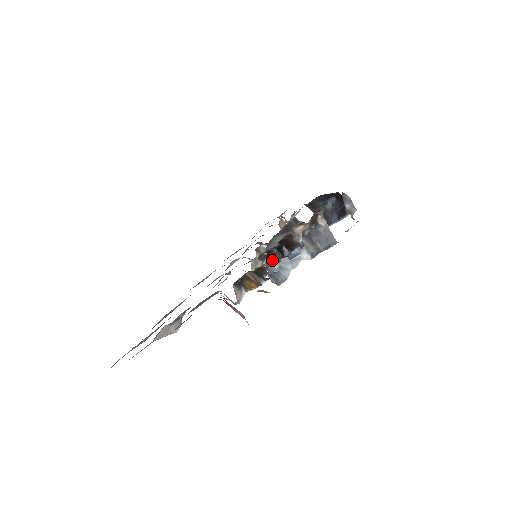
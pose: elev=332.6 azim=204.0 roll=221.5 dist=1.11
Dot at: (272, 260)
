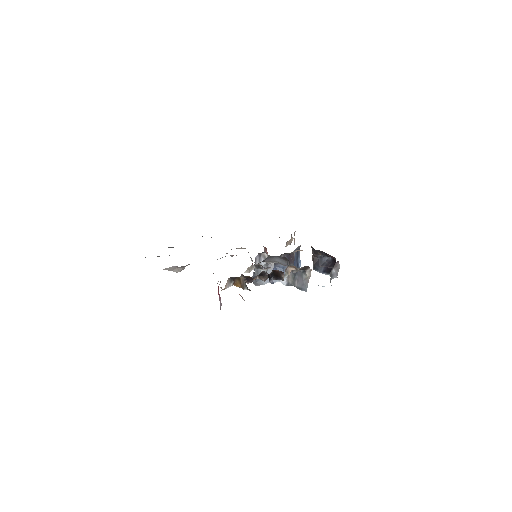
Dot at: (261, 277)
